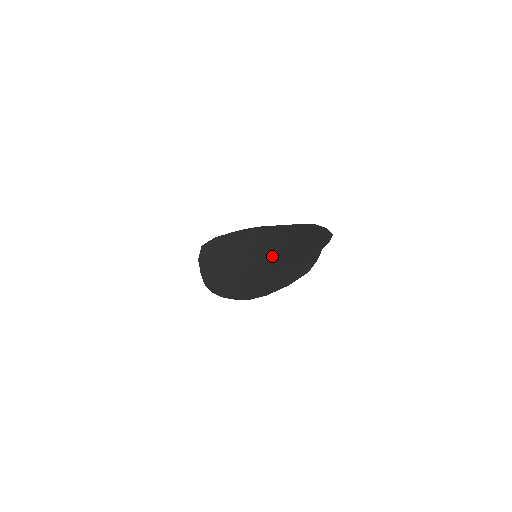
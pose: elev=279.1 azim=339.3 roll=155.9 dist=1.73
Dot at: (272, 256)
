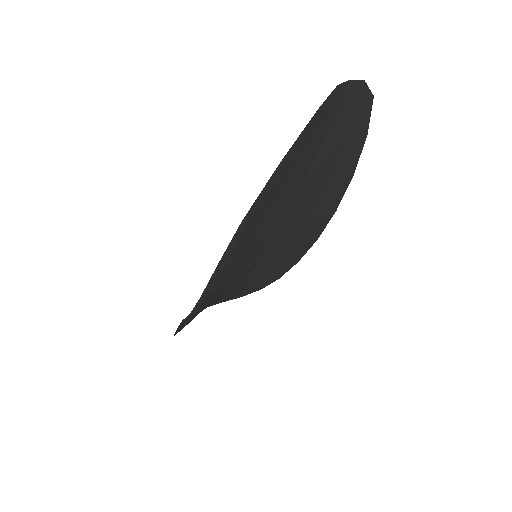
Dot at: occluded
